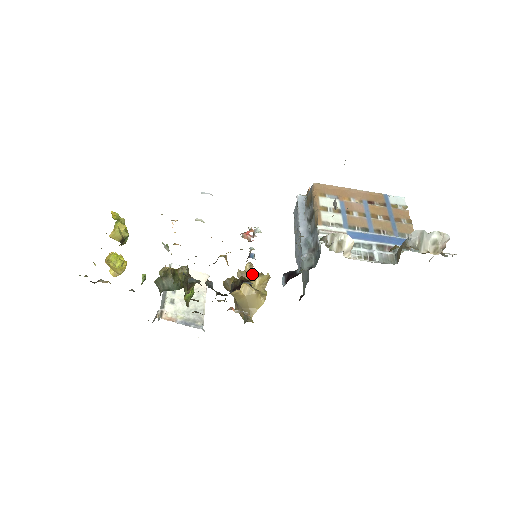
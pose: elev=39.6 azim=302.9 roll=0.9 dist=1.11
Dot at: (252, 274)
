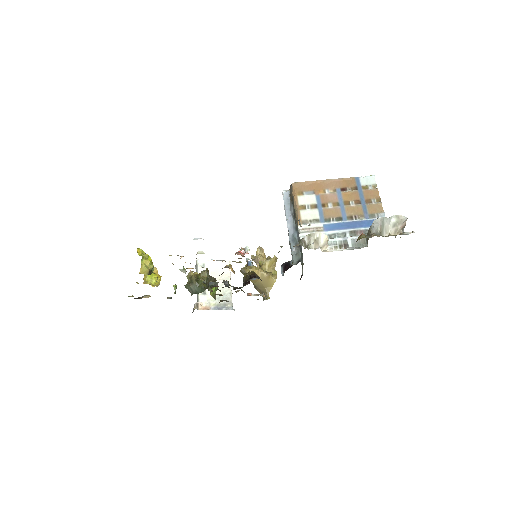
Dot at: (263, 257)
